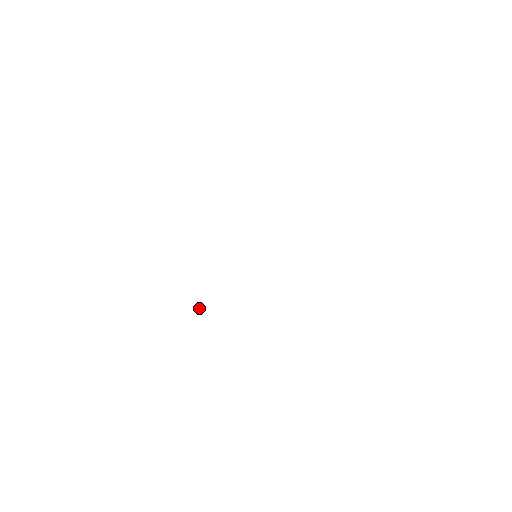
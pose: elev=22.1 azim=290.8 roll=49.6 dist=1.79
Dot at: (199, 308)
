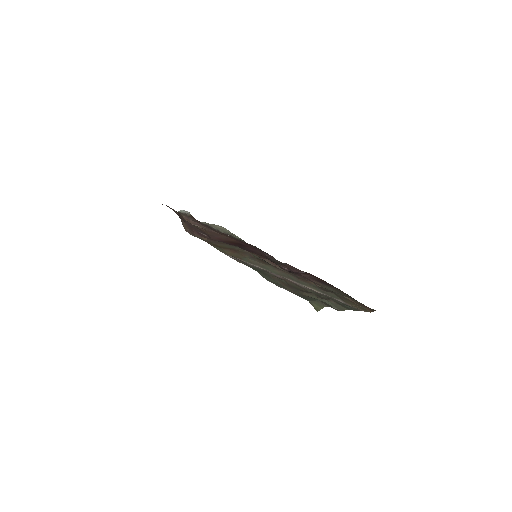
Dot at: occluded
